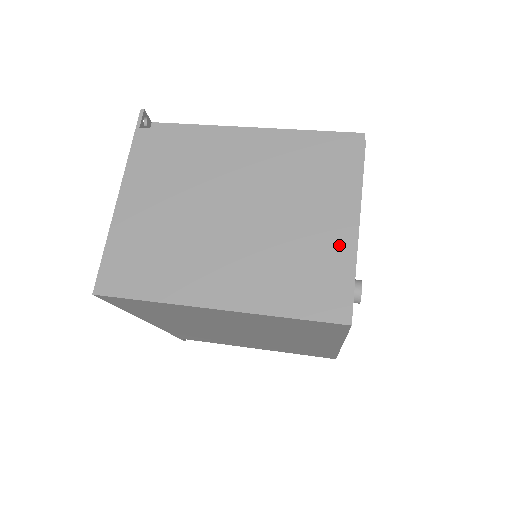
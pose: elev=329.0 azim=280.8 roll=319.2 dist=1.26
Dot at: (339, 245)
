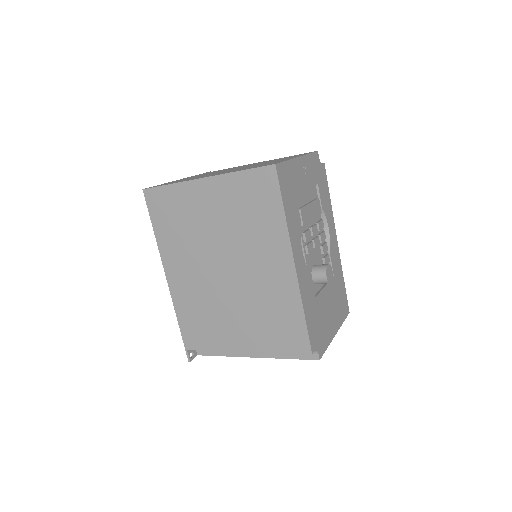
Dot at: occluded
